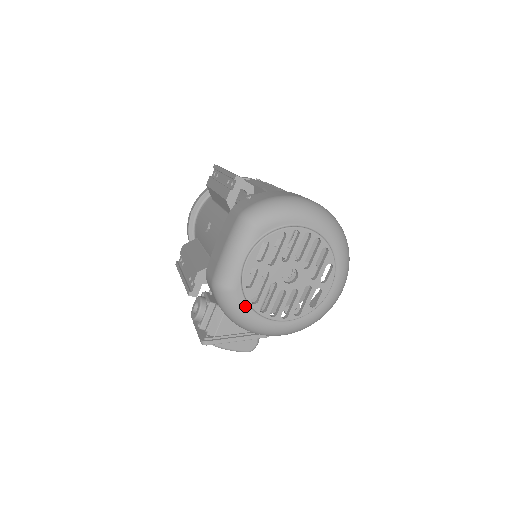
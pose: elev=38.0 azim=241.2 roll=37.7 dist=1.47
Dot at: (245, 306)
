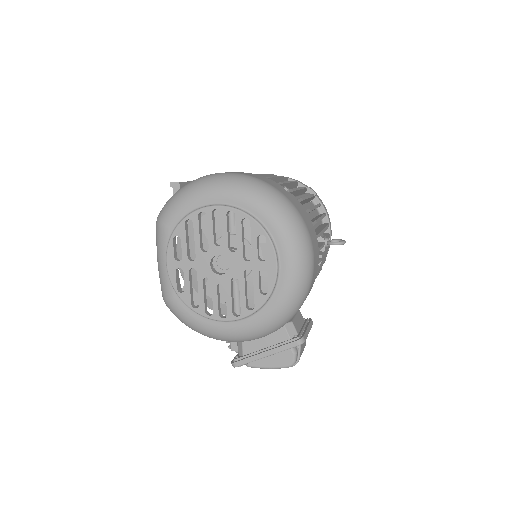
Dot at: (191, 313)
